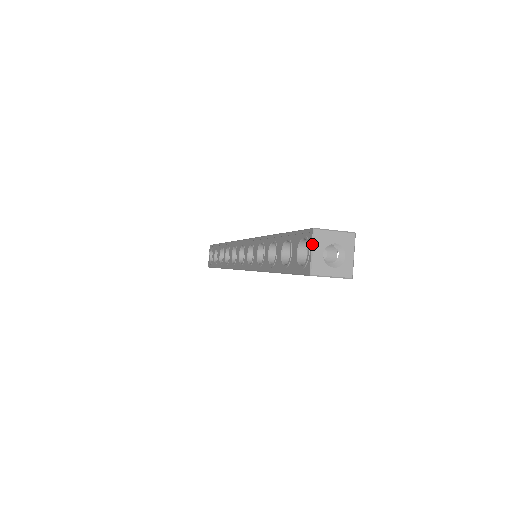
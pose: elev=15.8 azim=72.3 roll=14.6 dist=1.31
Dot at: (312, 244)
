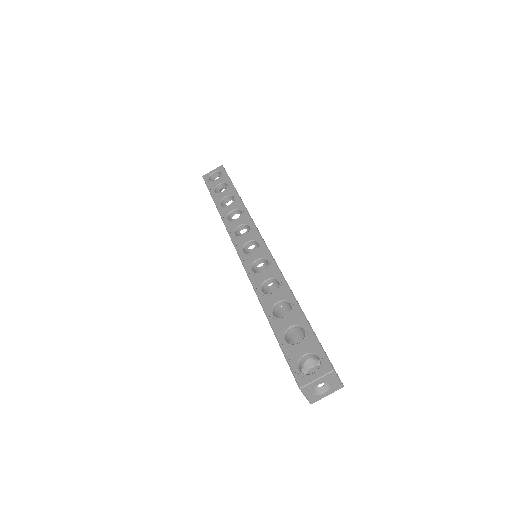
Dot at: (323, 376)
